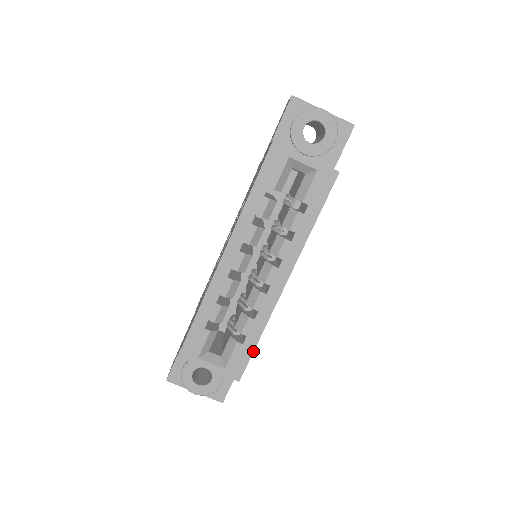
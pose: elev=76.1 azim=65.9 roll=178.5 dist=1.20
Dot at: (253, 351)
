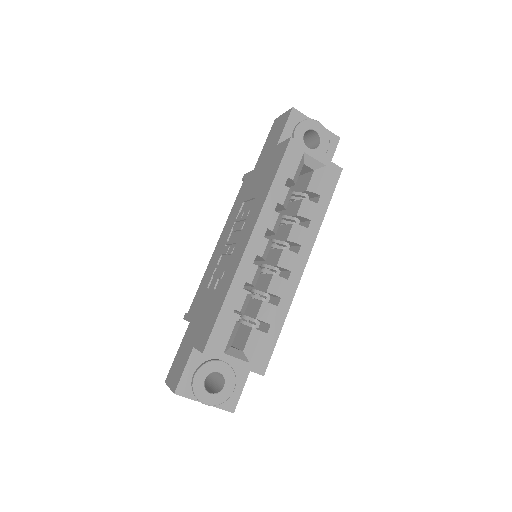
Dot at: occluded
